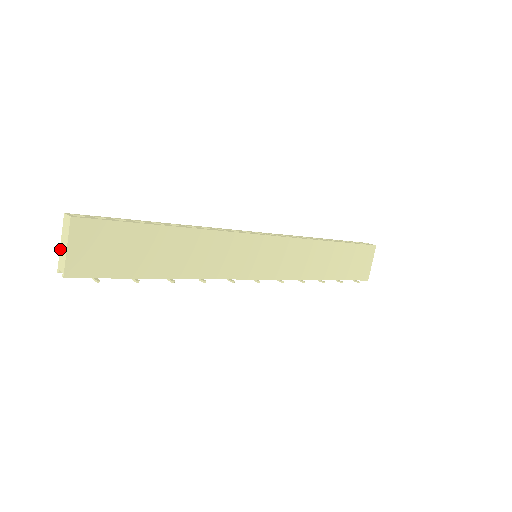
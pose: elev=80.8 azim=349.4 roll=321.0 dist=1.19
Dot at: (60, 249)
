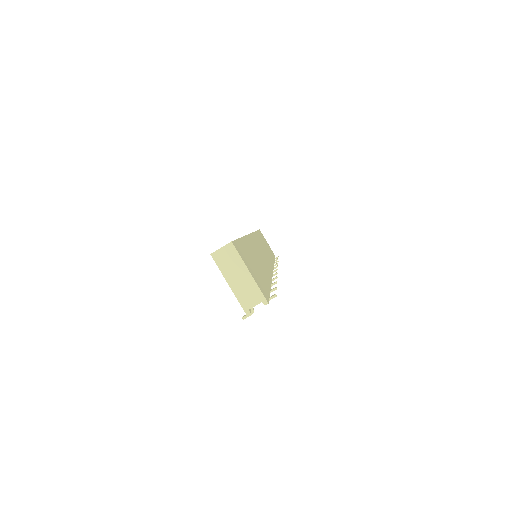
Dot at: (234, 290)
